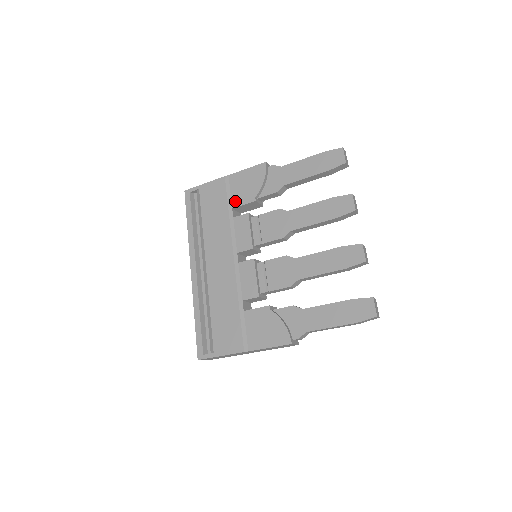
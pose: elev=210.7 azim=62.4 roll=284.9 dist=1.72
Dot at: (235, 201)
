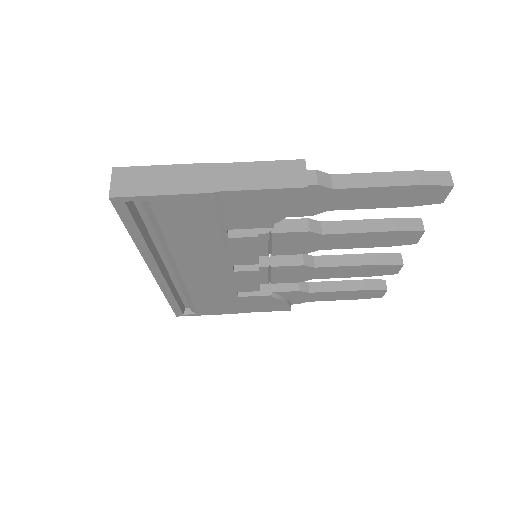
Dot at: occluded
